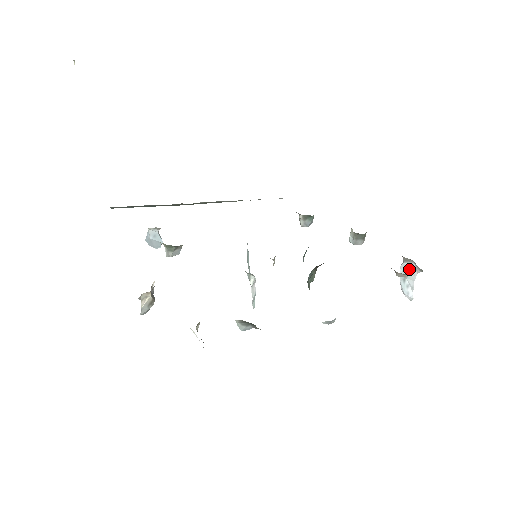
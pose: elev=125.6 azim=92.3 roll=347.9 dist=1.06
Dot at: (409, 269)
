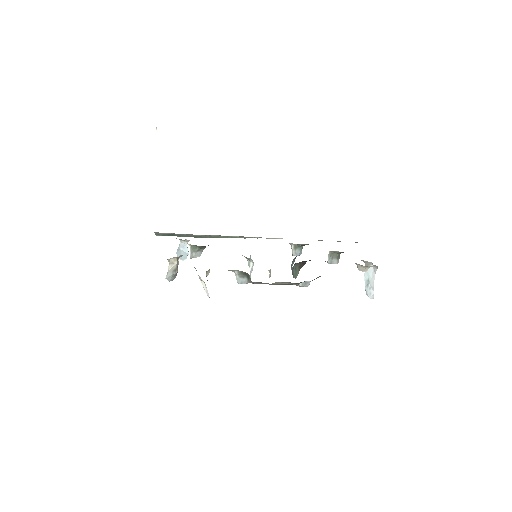
Dot at: (370, 273)
